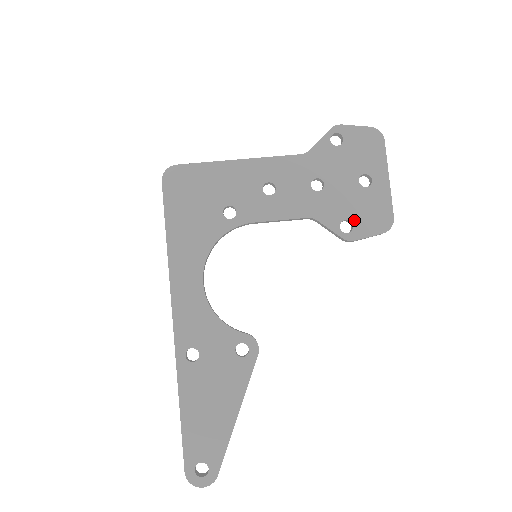
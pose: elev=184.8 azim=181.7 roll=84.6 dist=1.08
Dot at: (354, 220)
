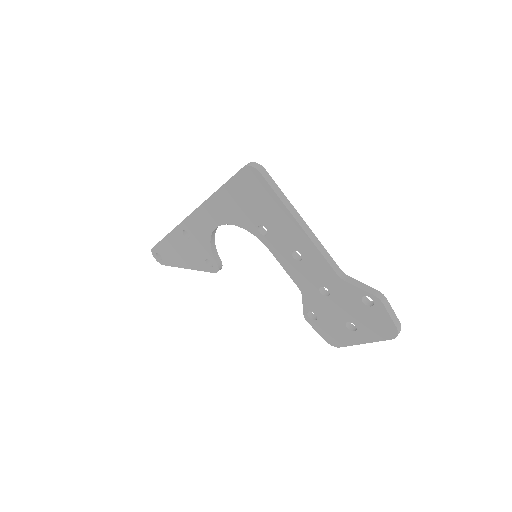
Dot at: (320, 321)
